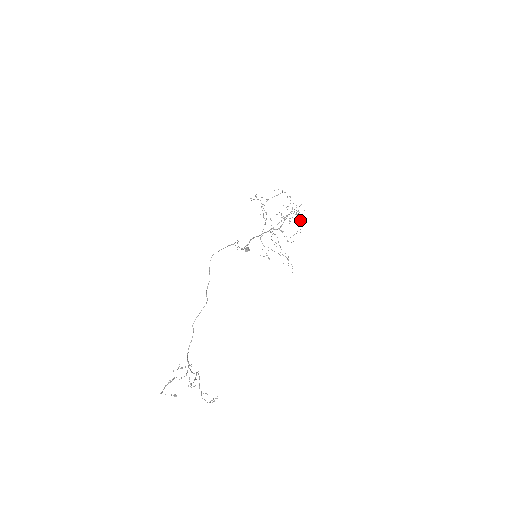
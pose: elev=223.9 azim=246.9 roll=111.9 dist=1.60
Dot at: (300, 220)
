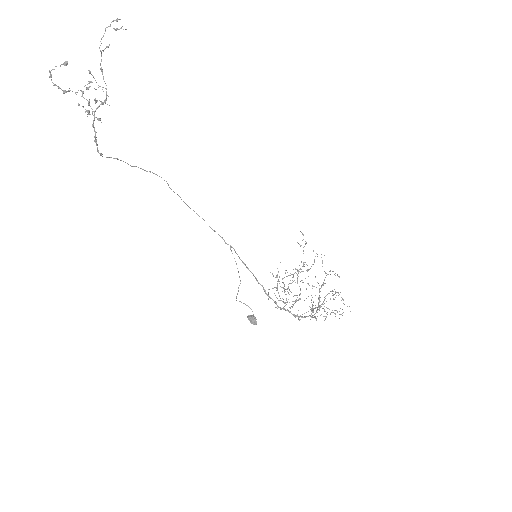
Dot at: occluded
